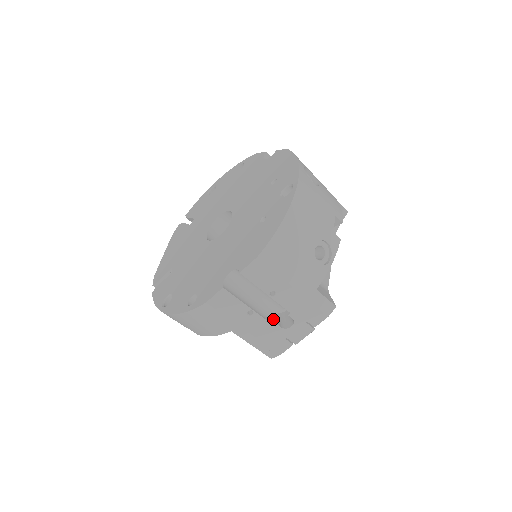
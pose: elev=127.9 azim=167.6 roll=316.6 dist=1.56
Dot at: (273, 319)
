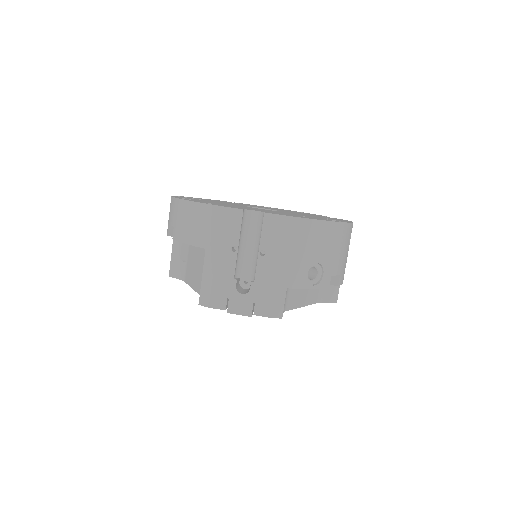
Dot at: (237, 276)
